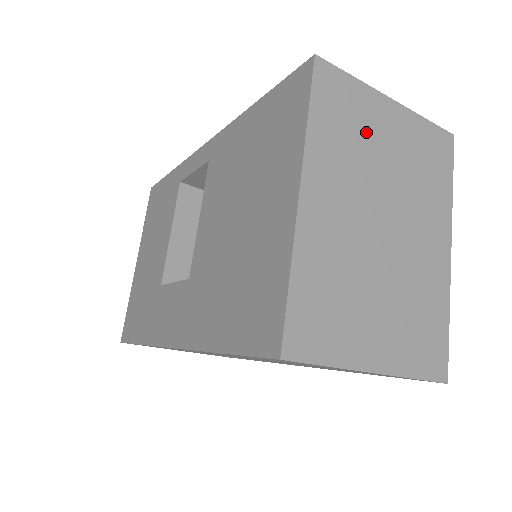
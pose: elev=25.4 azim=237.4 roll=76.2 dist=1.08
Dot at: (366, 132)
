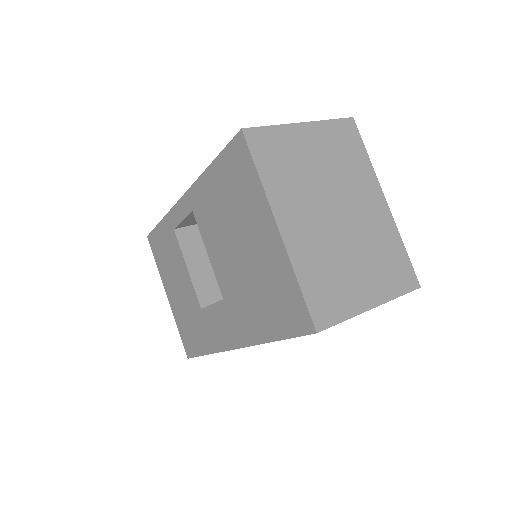
Dot at: (297, 158)
